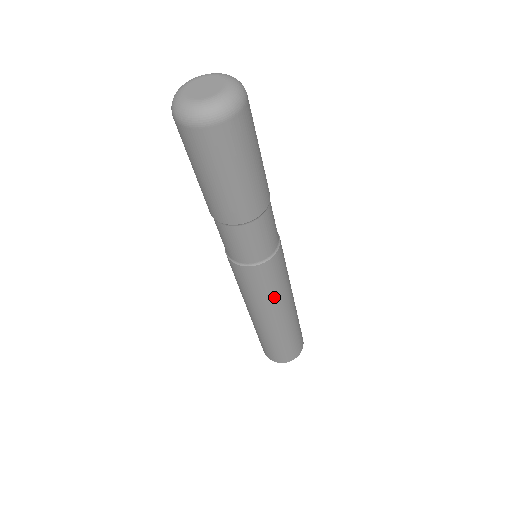
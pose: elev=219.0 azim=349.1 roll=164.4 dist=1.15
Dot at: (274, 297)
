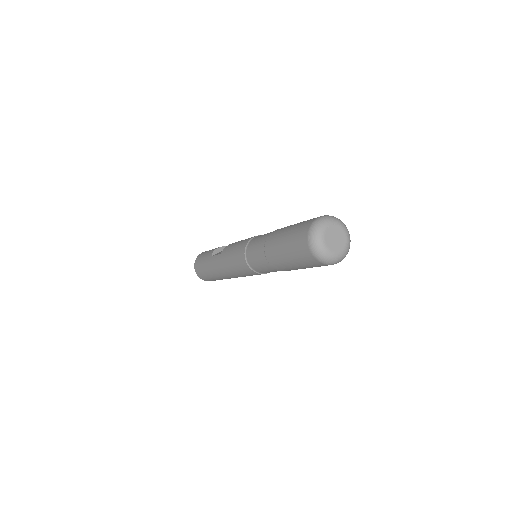
Dot at: occluded
